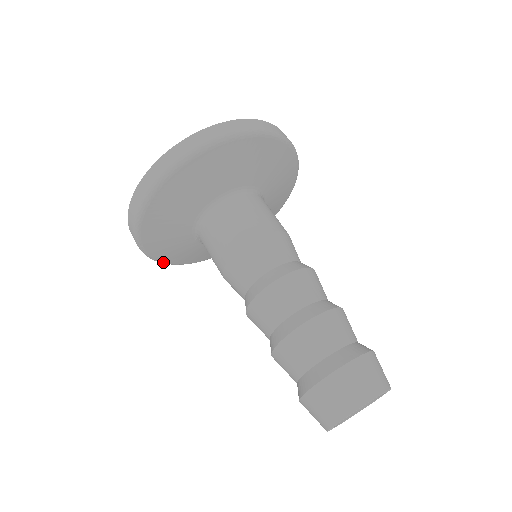
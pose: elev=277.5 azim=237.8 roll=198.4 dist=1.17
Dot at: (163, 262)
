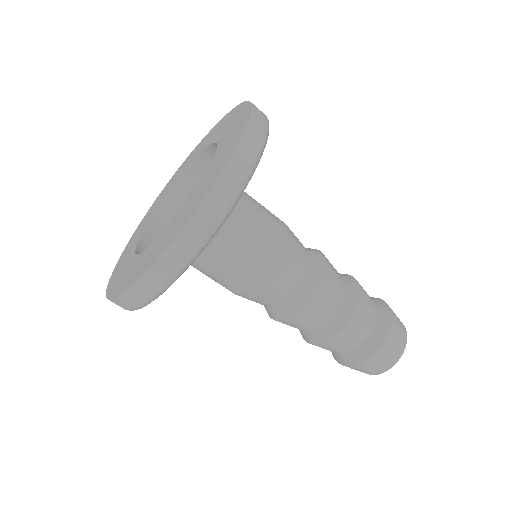
Dot at: occluded
